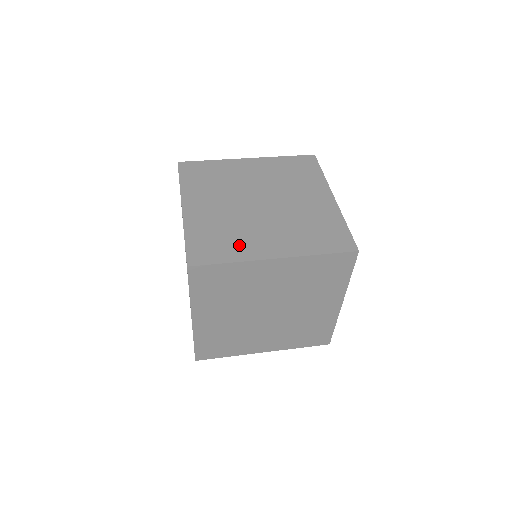
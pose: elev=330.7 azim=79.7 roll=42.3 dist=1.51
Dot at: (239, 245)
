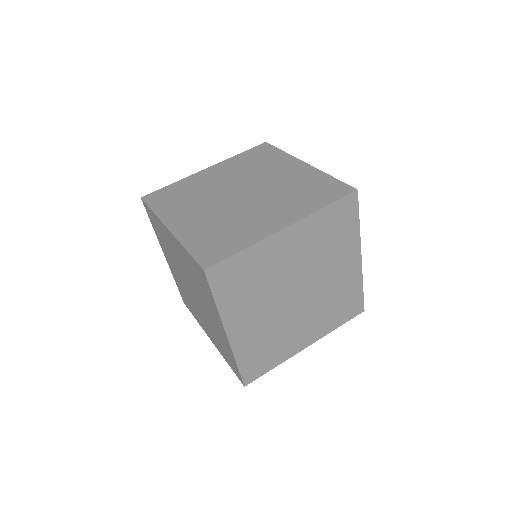
Dot at: (281, 349)
